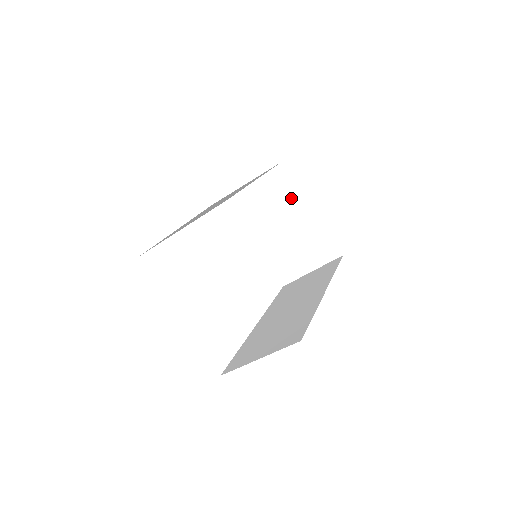
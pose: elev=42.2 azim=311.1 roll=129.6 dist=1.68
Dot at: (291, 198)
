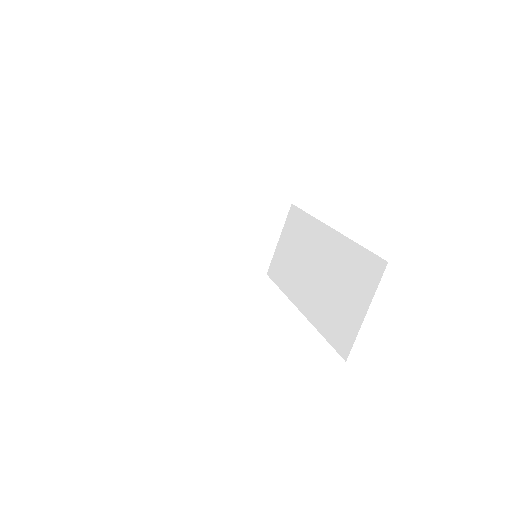
Dot at: (216, 197)
